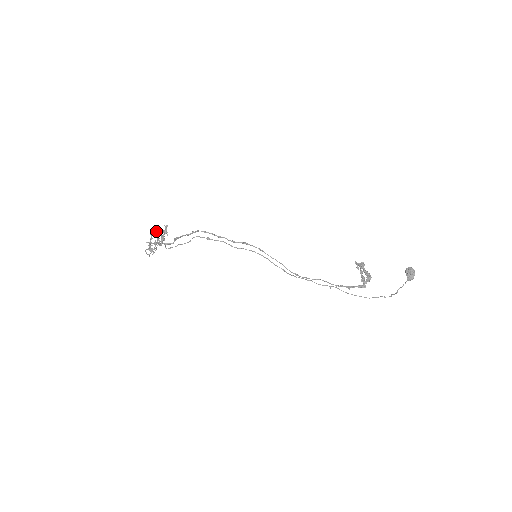
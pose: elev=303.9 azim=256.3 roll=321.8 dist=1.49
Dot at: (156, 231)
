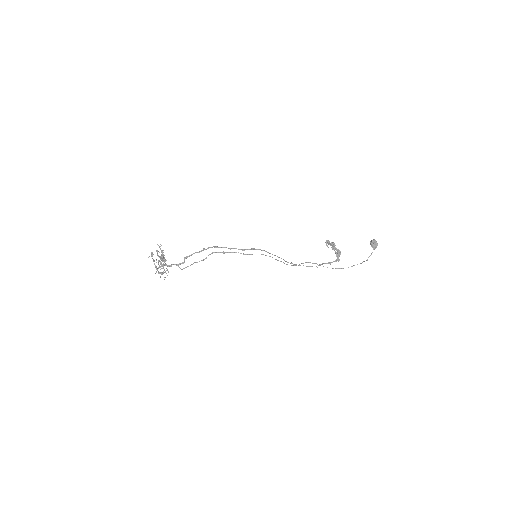
Dot at: occluded
